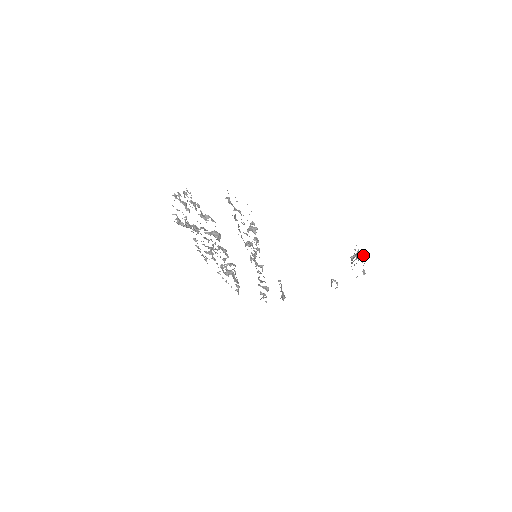
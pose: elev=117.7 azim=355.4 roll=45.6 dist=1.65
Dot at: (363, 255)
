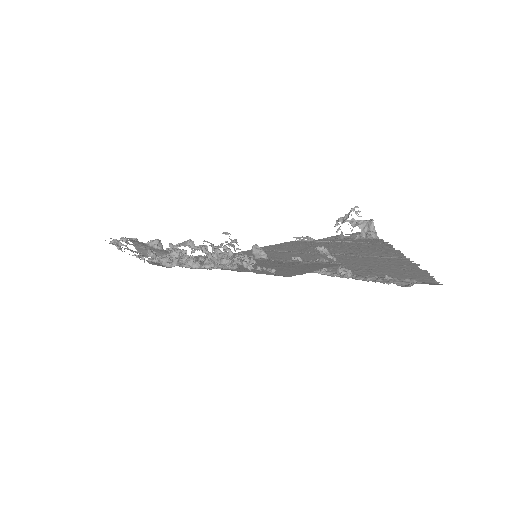
Dot at: occluded
